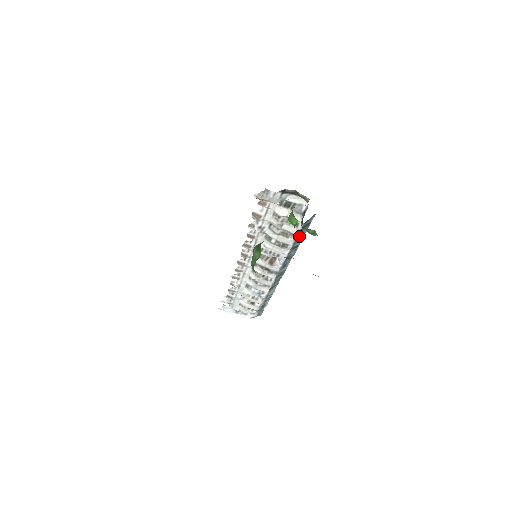
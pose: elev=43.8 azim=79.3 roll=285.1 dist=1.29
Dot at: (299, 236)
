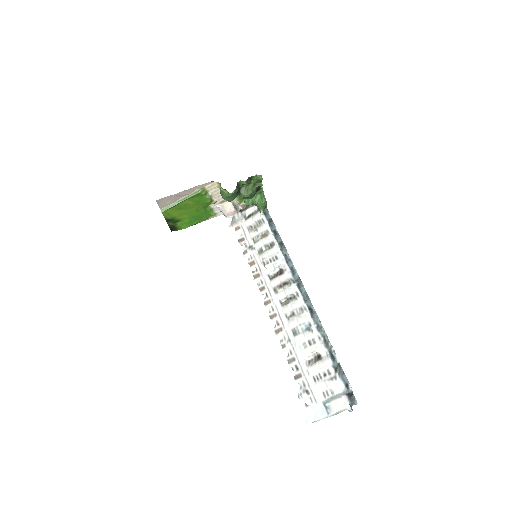
Dot at: (274, 232)
